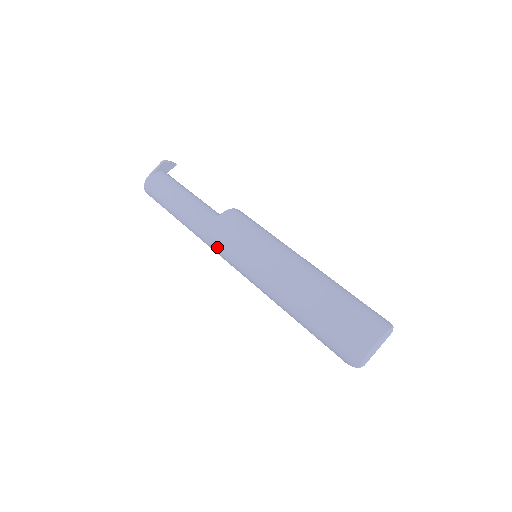
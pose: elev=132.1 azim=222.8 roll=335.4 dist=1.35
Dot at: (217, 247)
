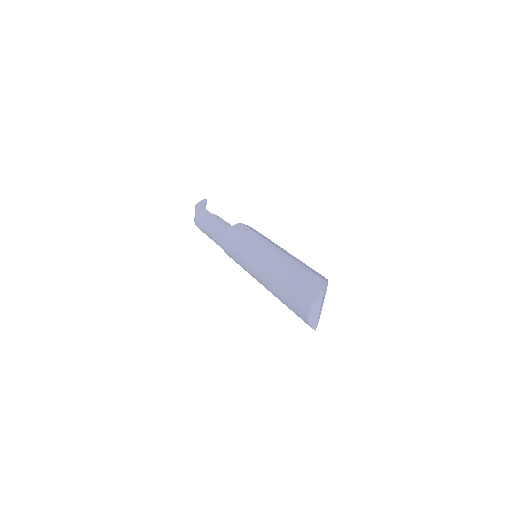
Dot at: occluded
